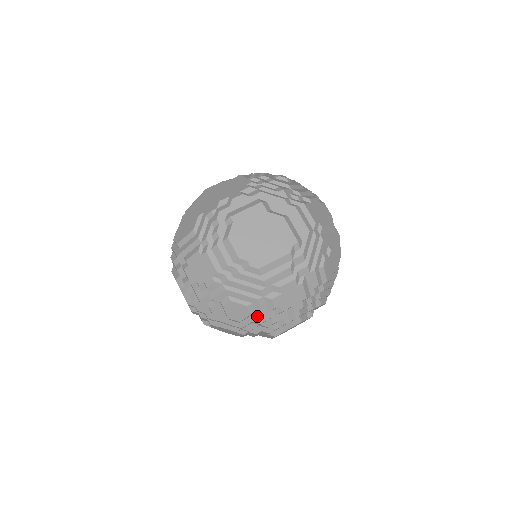
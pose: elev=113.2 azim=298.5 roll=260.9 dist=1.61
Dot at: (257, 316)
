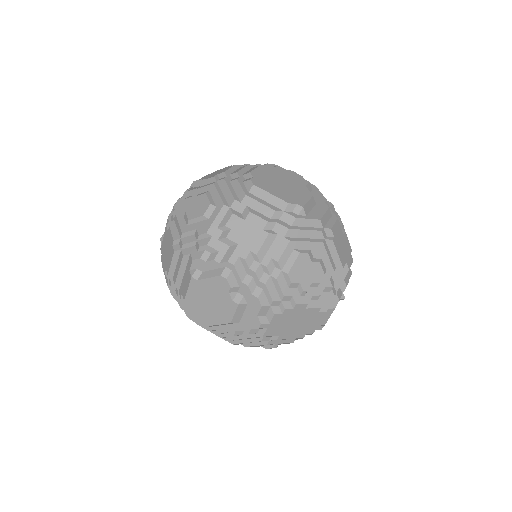
Dot at: (206, 224)
